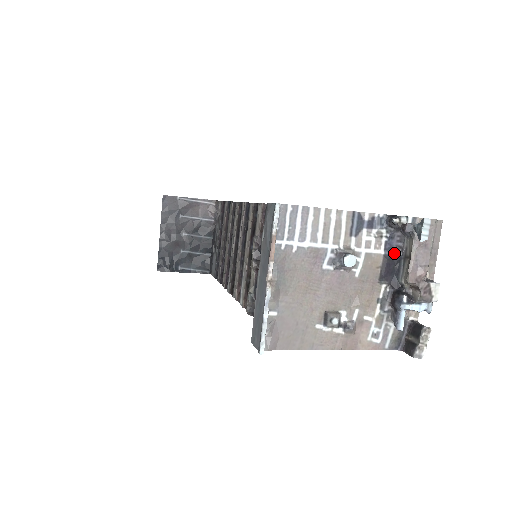
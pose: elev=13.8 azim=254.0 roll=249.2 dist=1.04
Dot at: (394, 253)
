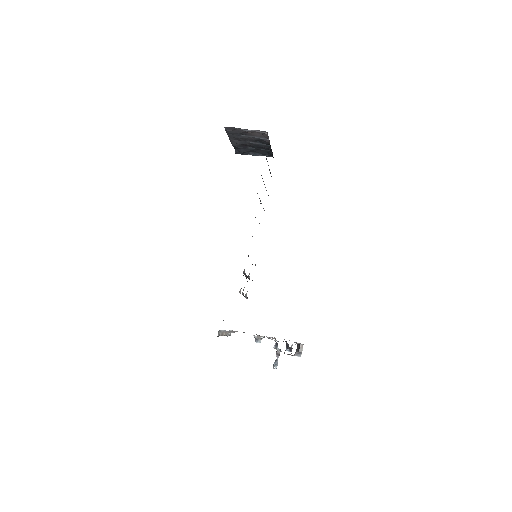
Dot at: occluded
